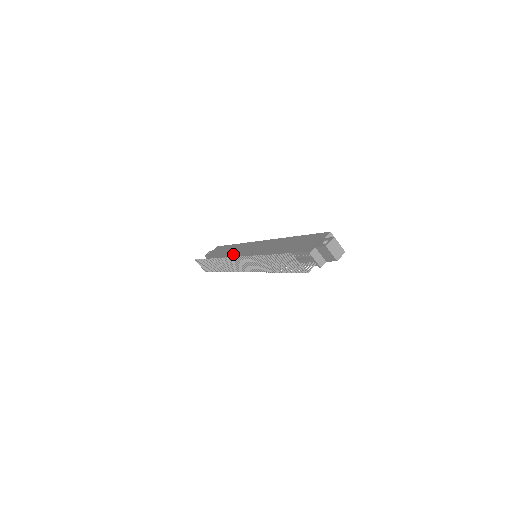
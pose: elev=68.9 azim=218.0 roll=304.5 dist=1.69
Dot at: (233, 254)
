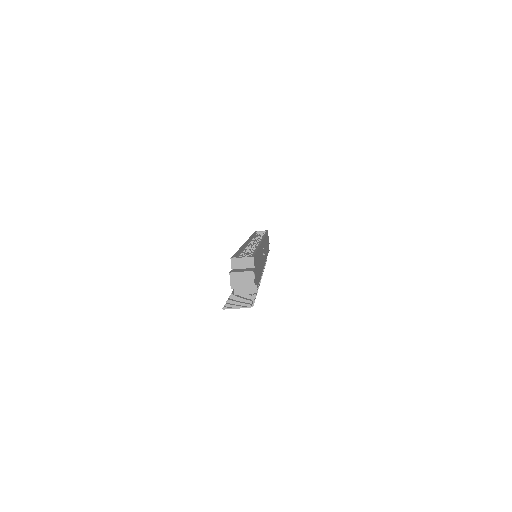
Dot at: occluded
